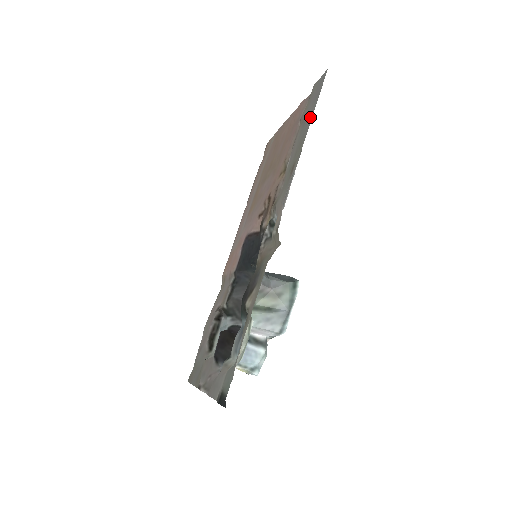
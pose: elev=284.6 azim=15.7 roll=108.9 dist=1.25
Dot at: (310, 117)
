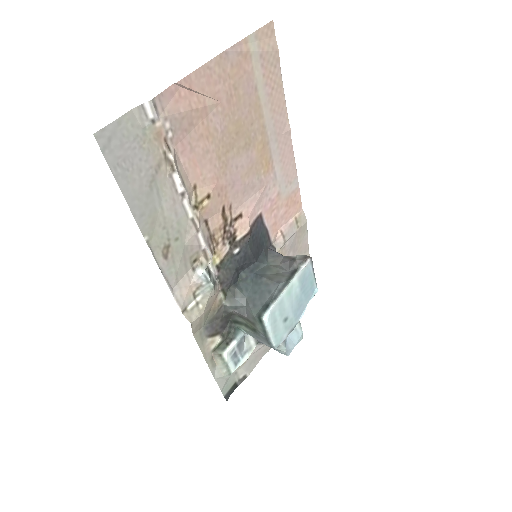
Dot at: (134, 199)
